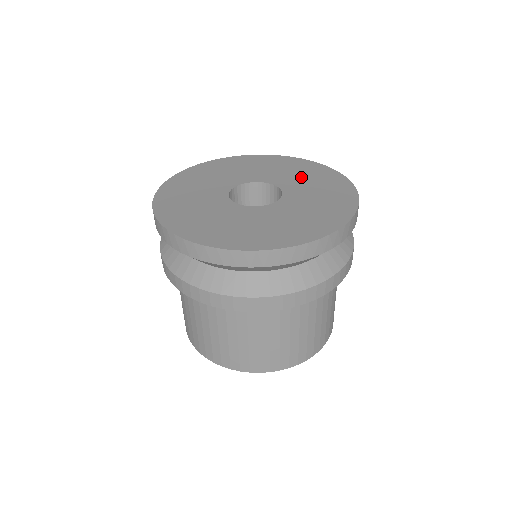
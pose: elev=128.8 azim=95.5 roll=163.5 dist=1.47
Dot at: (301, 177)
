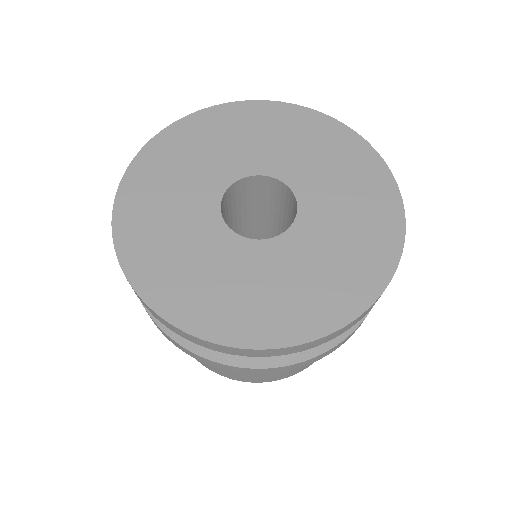
Dot at: (320, 161)
